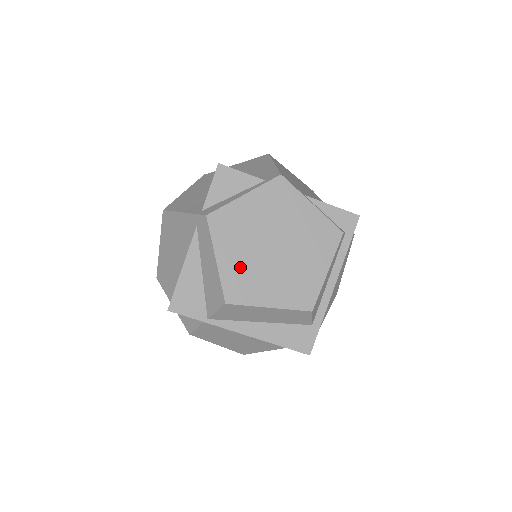
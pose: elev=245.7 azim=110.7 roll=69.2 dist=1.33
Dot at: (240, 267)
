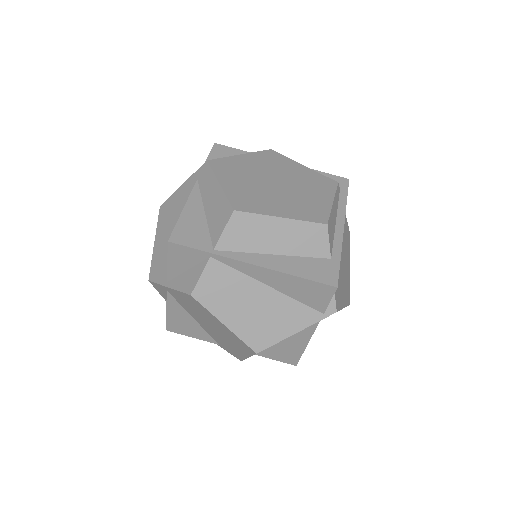
Dot at: (245, 190)
